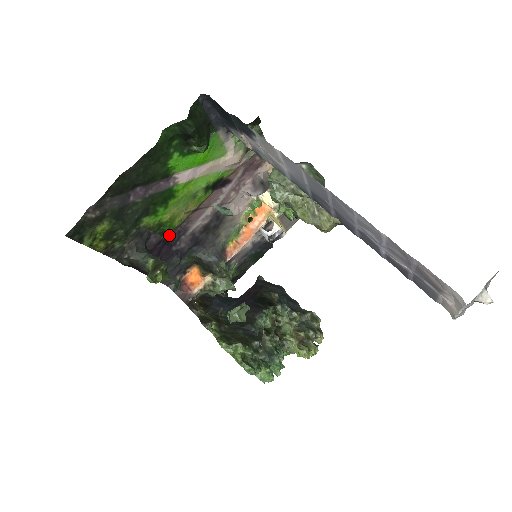
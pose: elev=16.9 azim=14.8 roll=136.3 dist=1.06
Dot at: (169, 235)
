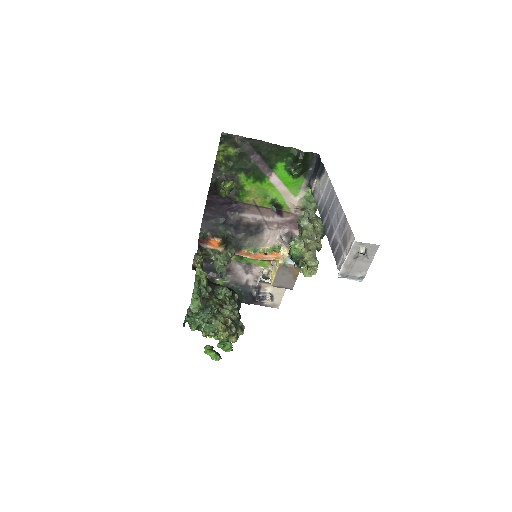
Dot at: (236, 201)
